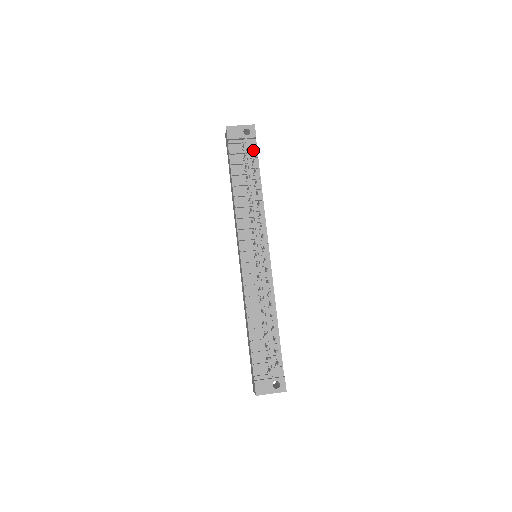
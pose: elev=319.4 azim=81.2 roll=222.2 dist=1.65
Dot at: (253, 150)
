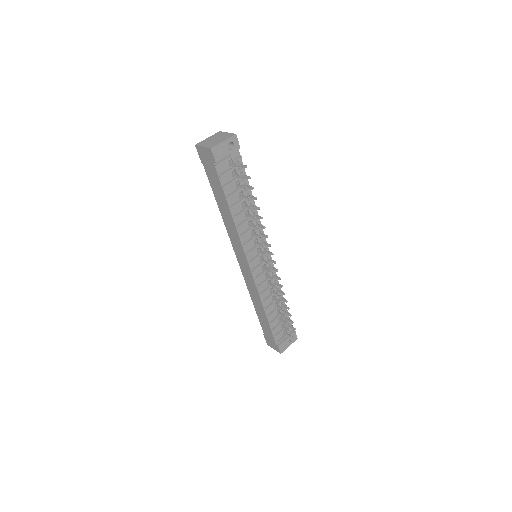
Dot at: (238, 162)
